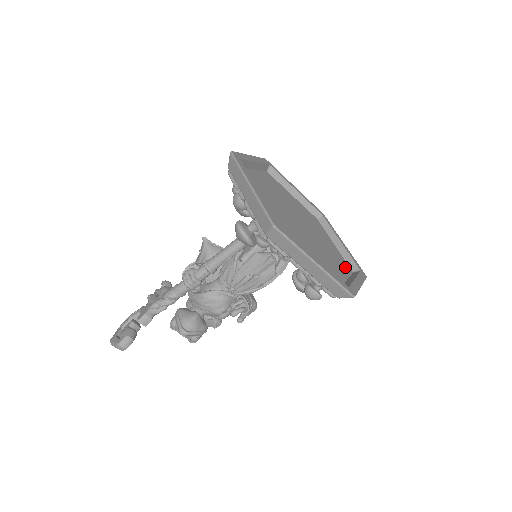
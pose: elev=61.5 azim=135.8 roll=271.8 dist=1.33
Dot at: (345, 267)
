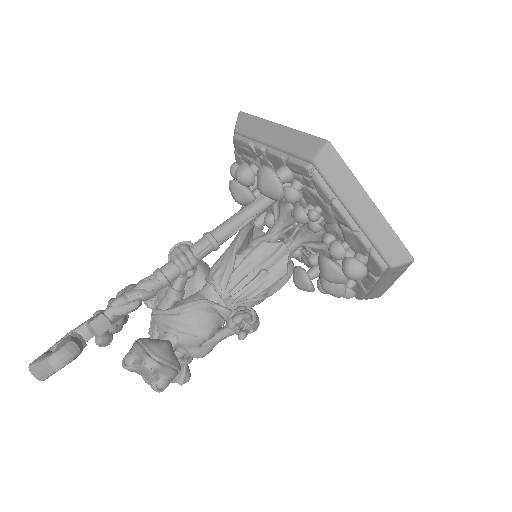
Dot at: occluded
